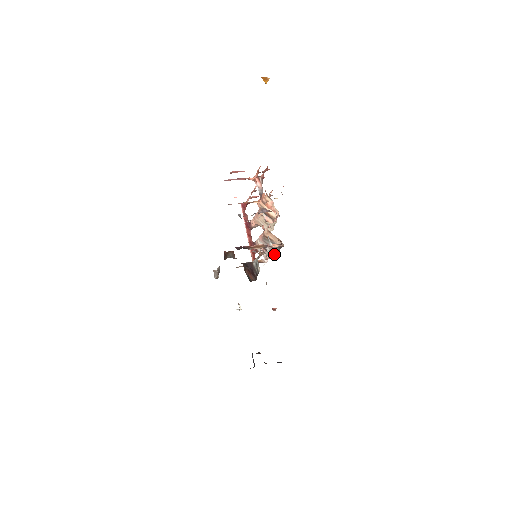
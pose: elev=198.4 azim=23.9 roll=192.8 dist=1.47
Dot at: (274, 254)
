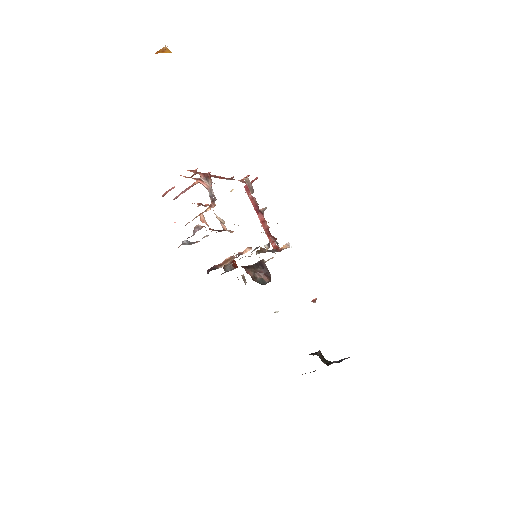
Dot at: occluded
